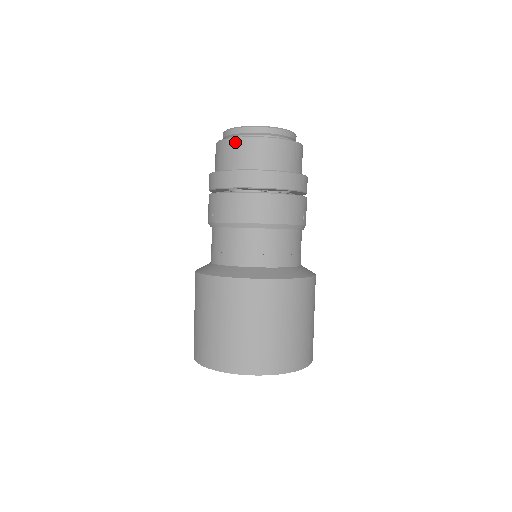
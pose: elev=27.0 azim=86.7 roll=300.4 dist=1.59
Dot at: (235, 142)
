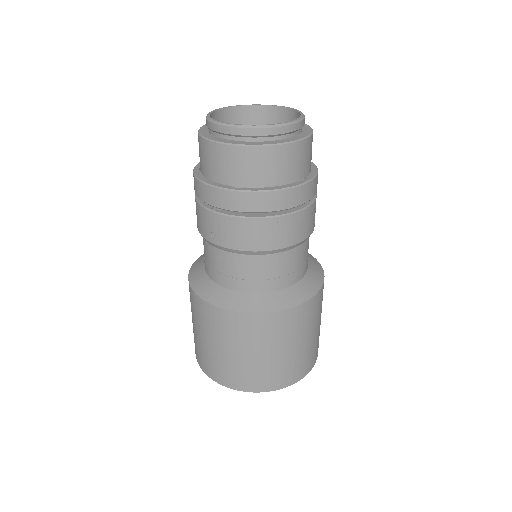
Dot at: (238, 151)
